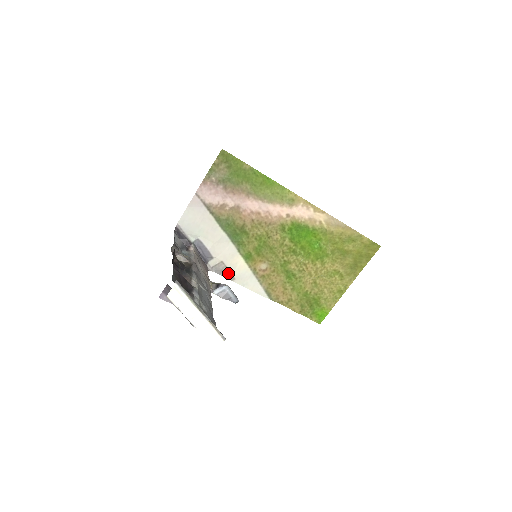
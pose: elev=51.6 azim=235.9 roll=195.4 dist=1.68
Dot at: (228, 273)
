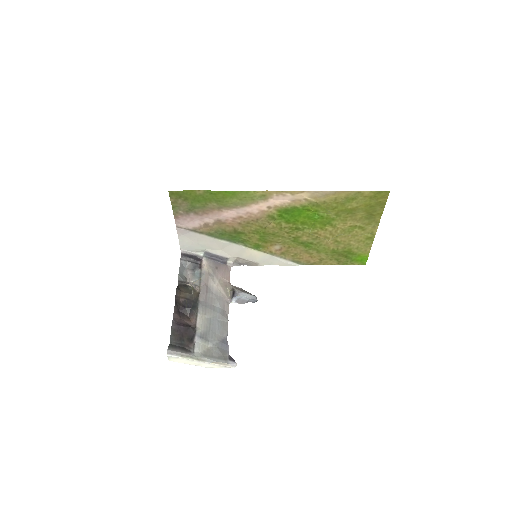
Dot at: (249, 262)
